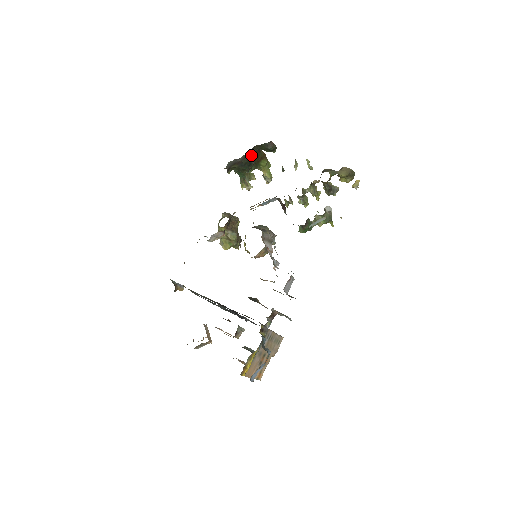
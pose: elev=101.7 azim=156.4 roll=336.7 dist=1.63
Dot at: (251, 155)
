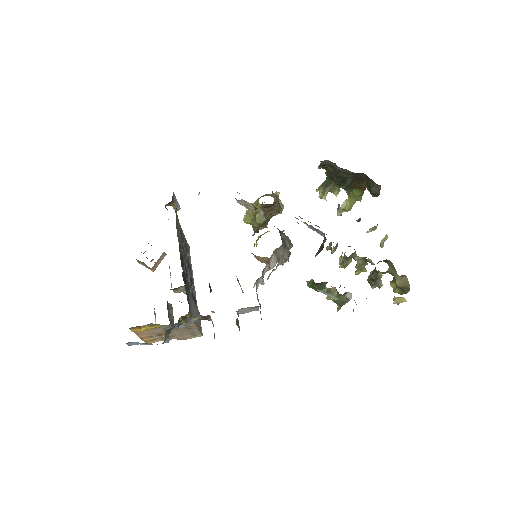
Dot at: (353, 176)
